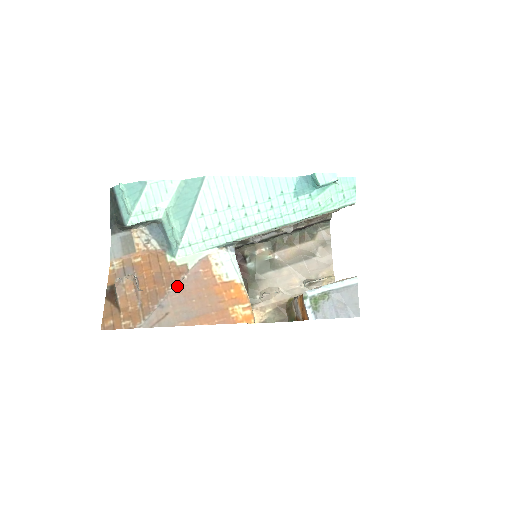
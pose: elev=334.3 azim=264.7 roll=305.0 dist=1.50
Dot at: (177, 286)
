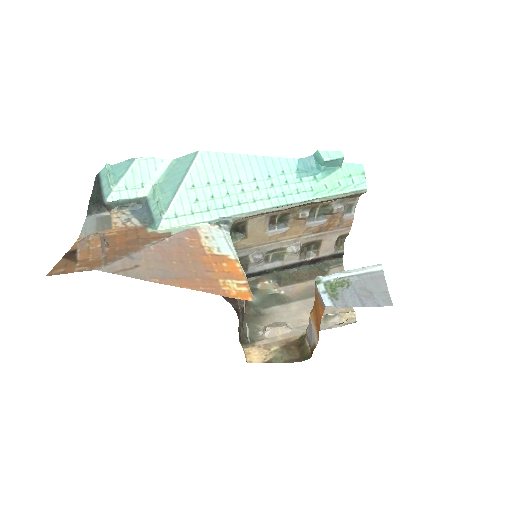
Dot at: (155, 244)
